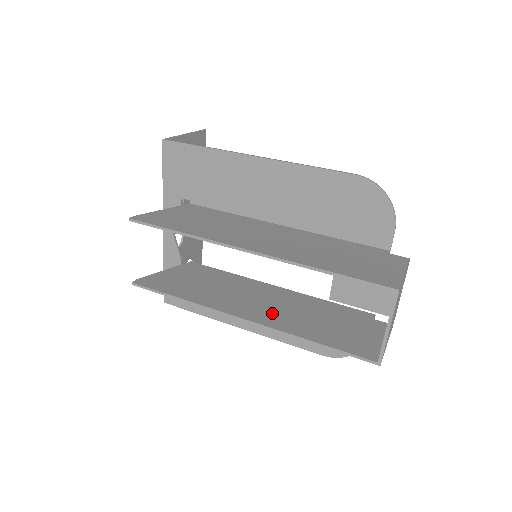
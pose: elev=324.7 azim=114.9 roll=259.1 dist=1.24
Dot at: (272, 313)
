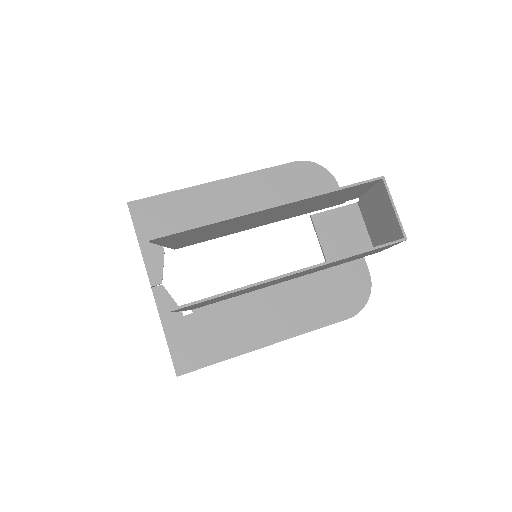
Dot at: occluded
